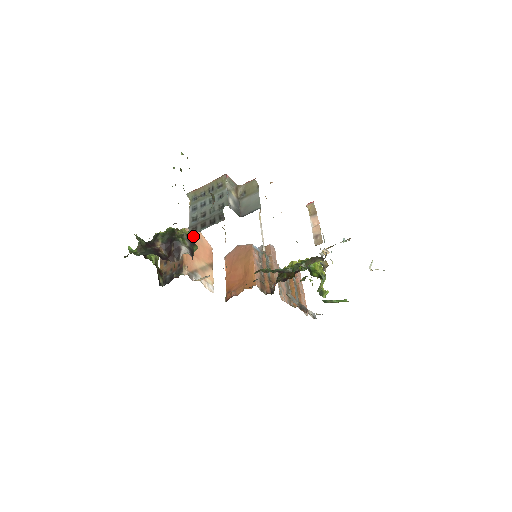
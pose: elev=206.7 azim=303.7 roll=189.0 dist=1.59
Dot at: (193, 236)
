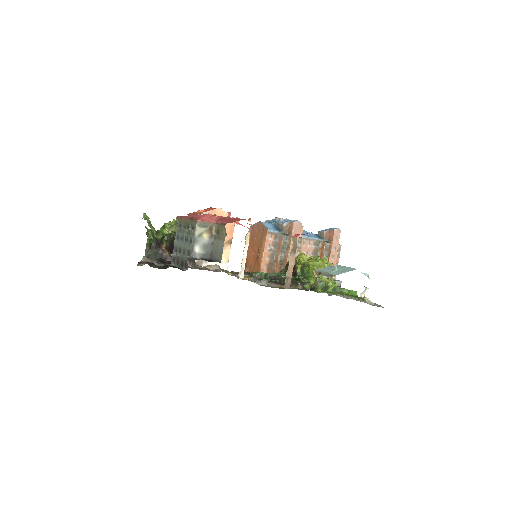
Dot at: occluded
